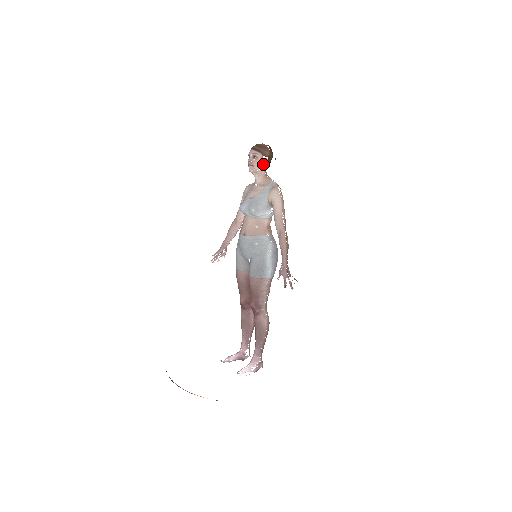
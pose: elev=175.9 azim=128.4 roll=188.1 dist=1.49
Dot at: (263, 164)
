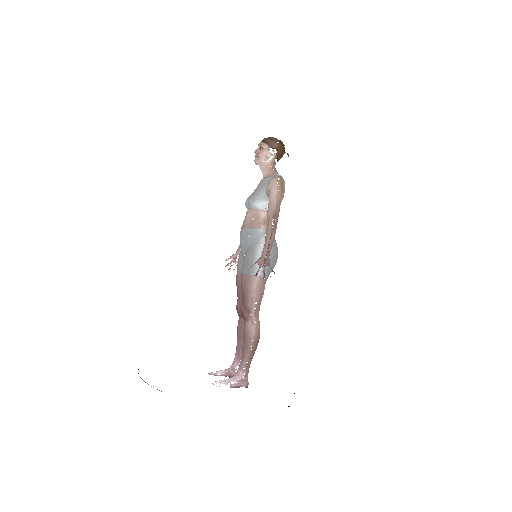
Dot at: (269, 156)
